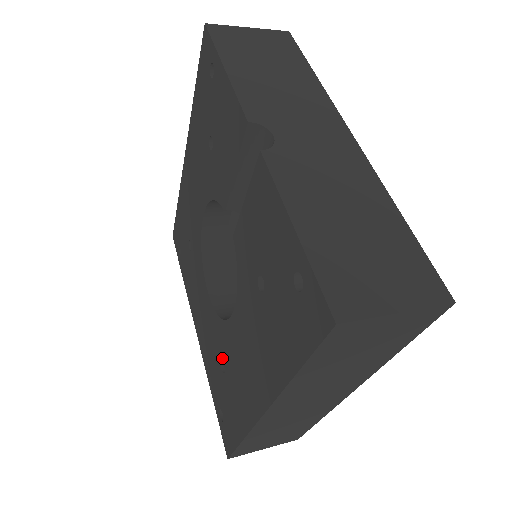
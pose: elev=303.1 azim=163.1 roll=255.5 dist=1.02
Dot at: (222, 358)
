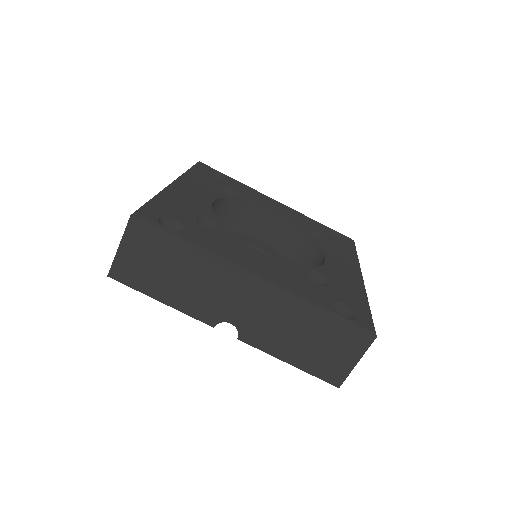
Dot at: occluded
